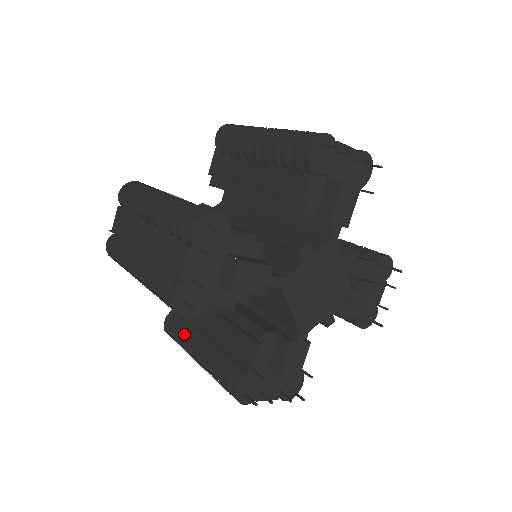
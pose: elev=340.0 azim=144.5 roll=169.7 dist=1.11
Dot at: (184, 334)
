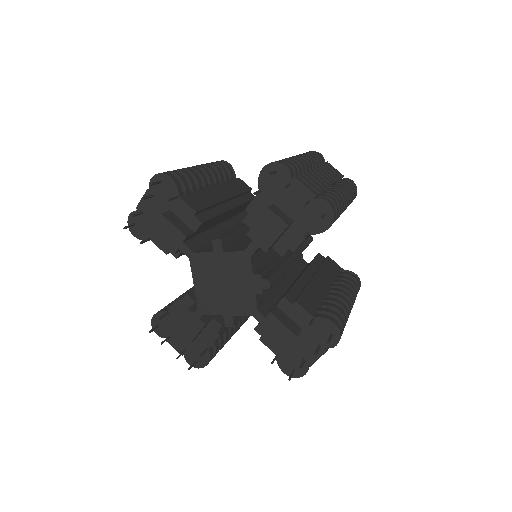
Dot at: occluded
